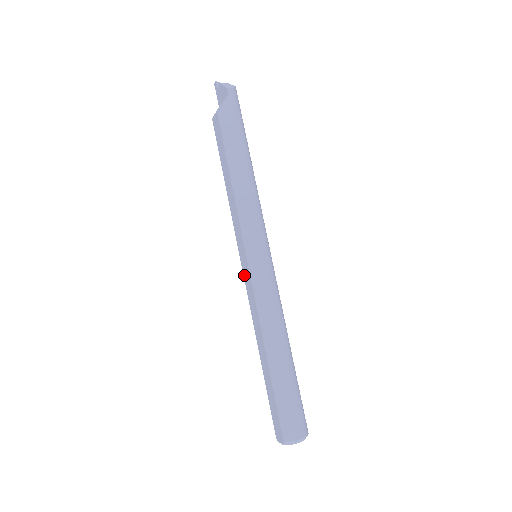
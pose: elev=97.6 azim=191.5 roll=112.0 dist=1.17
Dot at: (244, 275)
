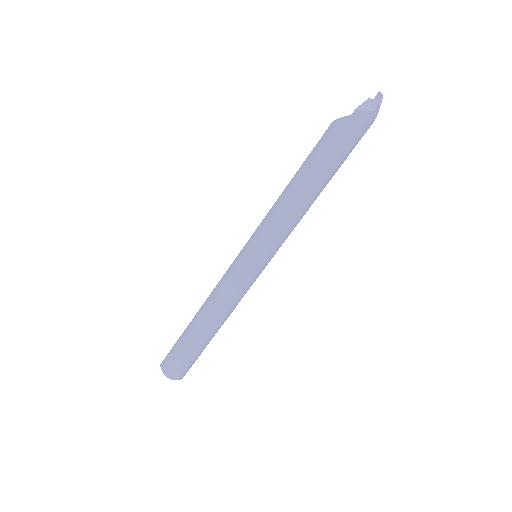
Dot at: occluded
